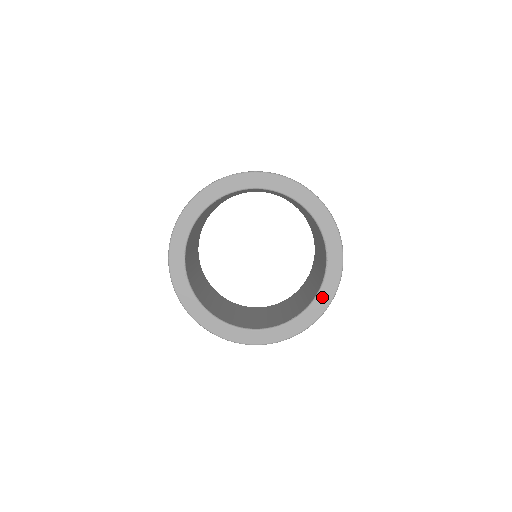
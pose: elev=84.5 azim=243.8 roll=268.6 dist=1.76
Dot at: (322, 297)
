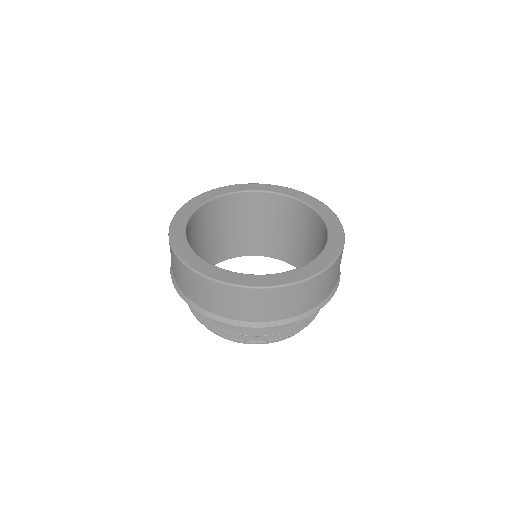
Dot at: (333, 240)
